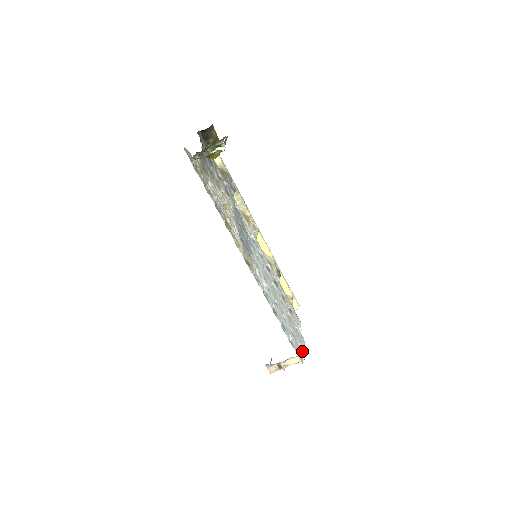
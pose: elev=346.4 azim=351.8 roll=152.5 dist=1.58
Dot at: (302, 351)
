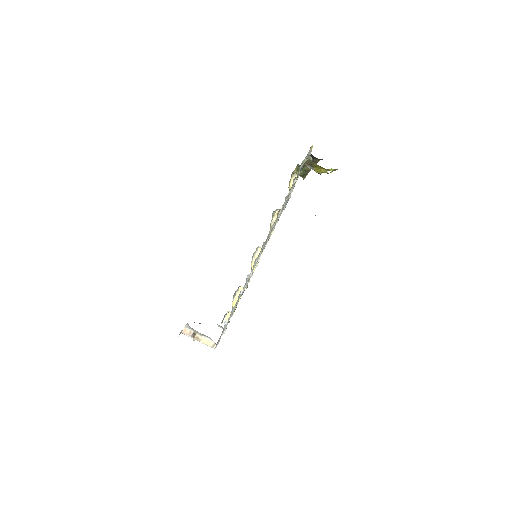
Dot at: occluded
